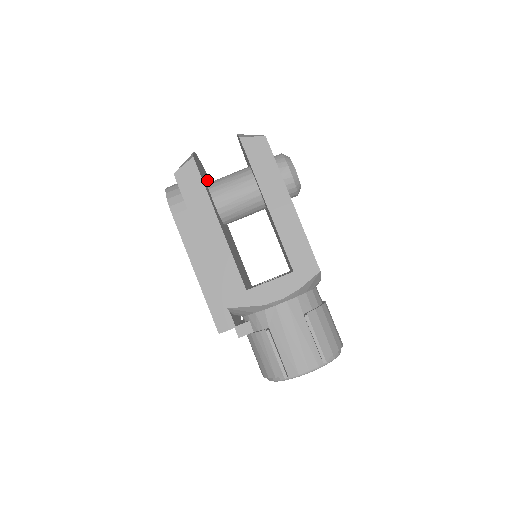
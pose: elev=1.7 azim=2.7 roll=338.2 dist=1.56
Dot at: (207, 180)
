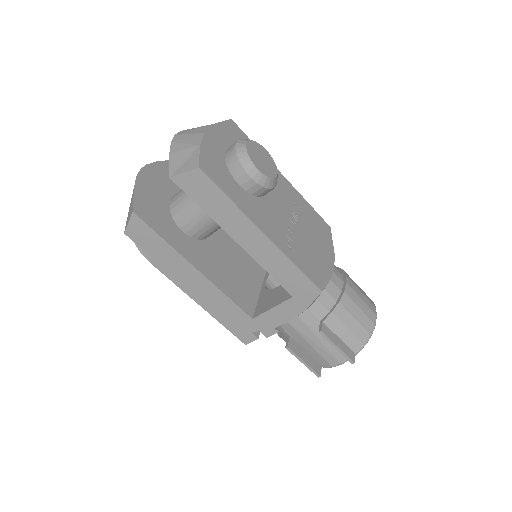
Dot at: (170, 187)
